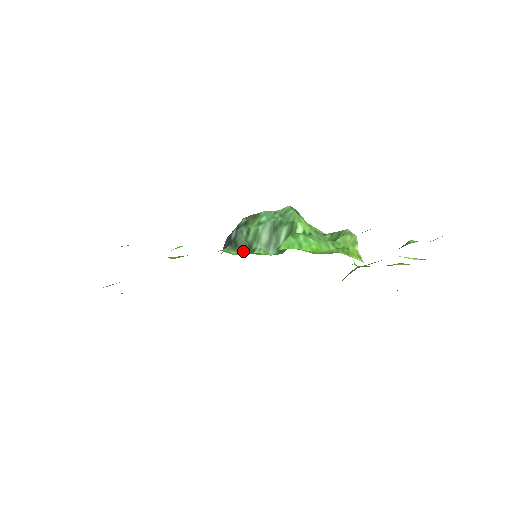
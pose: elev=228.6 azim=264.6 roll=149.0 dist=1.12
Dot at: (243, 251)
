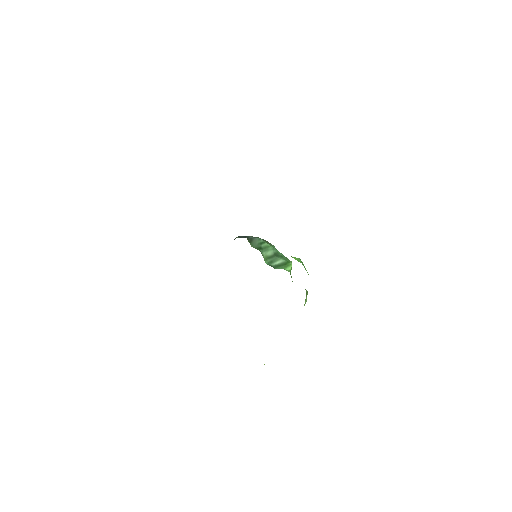
Dot at: (253, 247)
